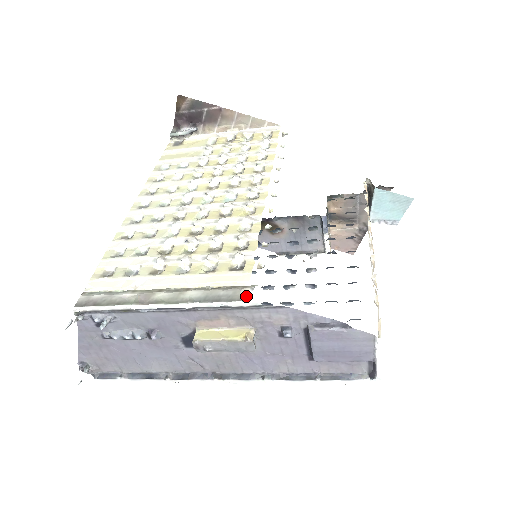
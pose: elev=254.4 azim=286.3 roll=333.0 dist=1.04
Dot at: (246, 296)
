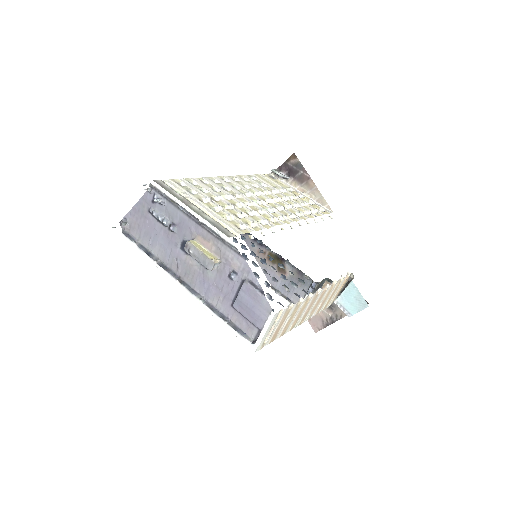
Dot at: (231, 236)
